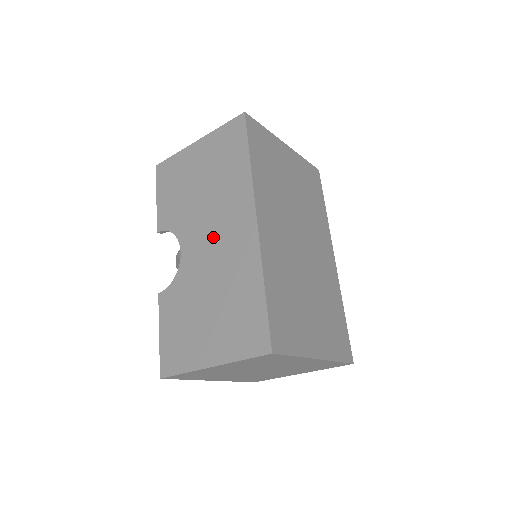
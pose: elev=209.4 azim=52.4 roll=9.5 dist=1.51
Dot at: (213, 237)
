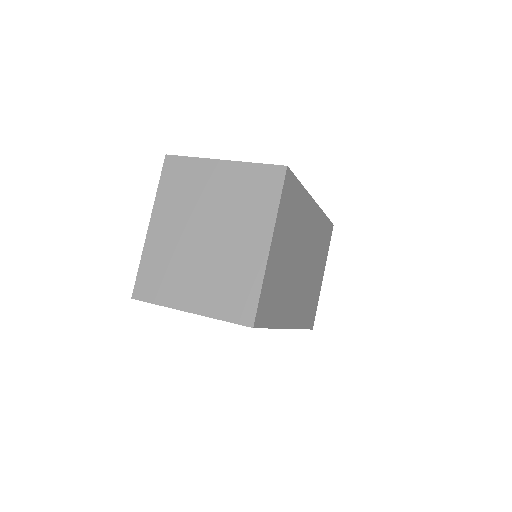
Dot at: occluded
